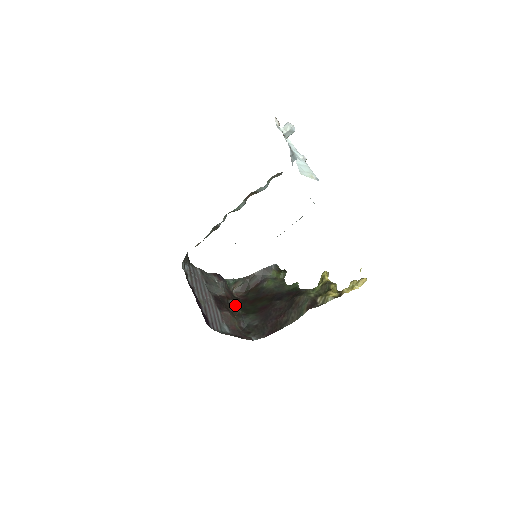
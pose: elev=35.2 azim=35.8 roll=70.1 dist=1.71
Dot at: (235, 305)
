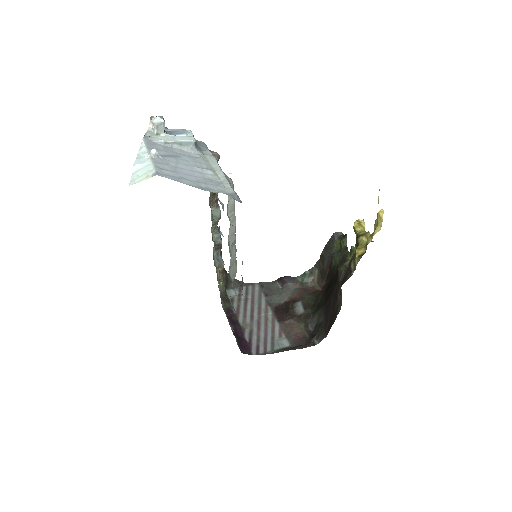
Dot at: (304, 305)
